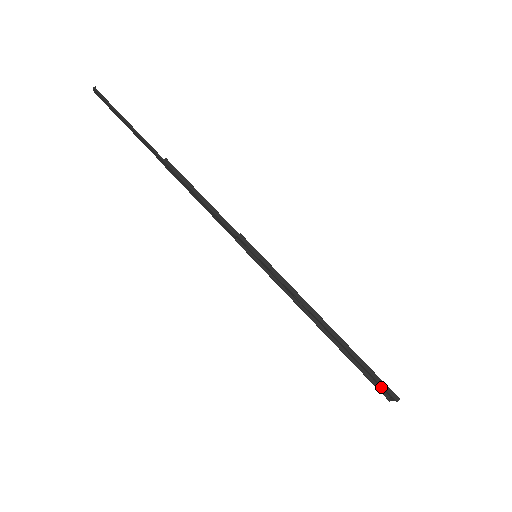
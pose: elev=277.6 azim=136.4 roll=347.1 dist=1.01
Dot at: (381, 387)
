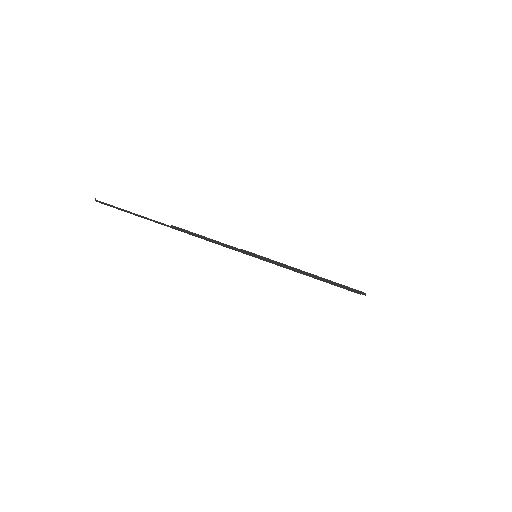
Dot at: occluded
